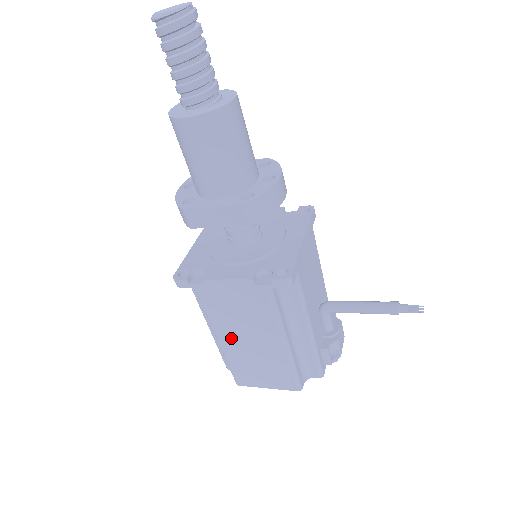
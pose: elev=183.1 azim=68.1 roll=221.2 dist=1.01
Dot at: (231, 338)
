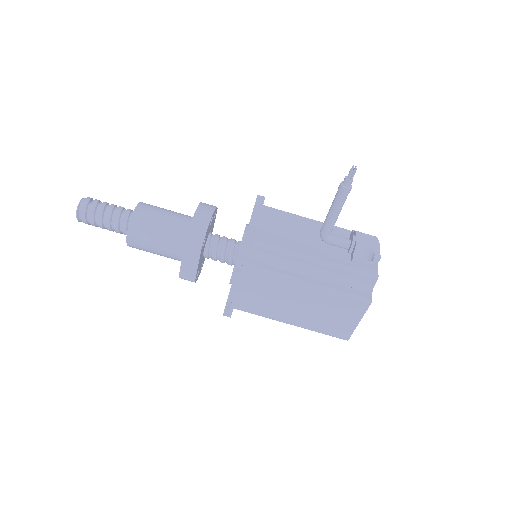
Dot at: (290, 315)
